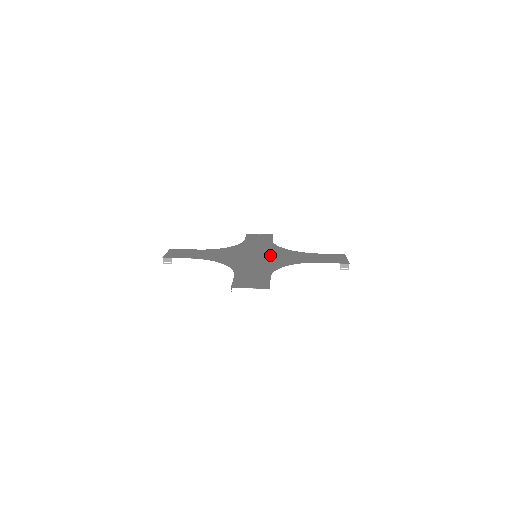
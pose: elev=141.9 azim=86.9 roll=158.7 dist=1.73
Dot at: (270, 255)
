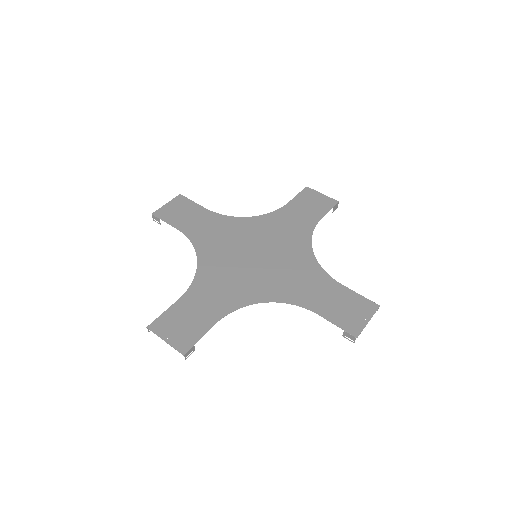
Dot at: (274, 262)
